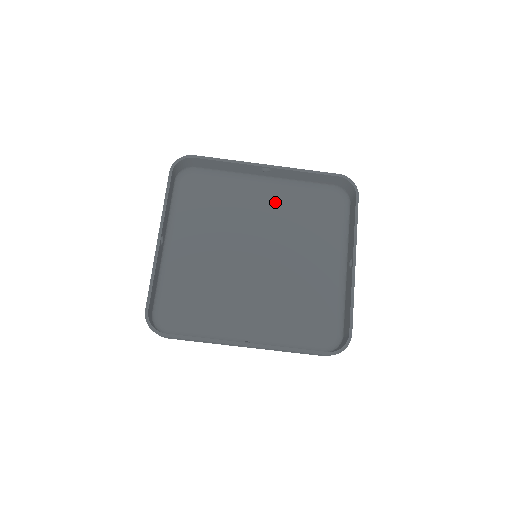
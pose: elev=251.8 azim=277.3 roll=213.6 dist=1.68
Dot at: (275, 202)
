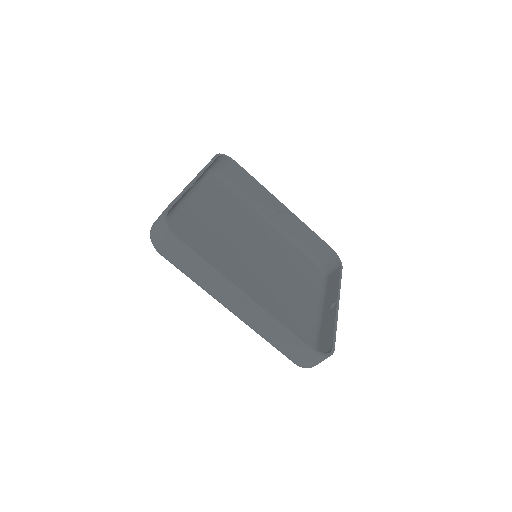
Dot at: (275, 238)
